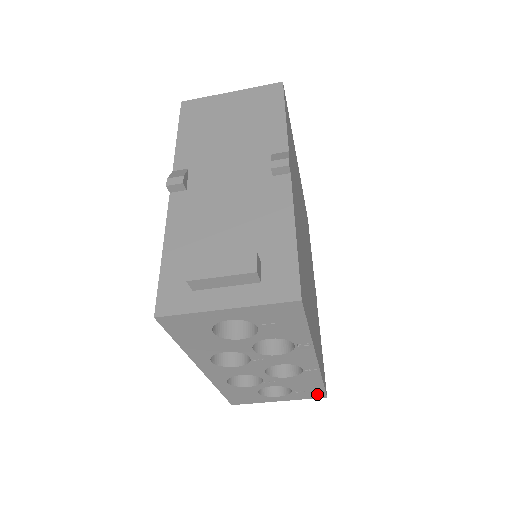
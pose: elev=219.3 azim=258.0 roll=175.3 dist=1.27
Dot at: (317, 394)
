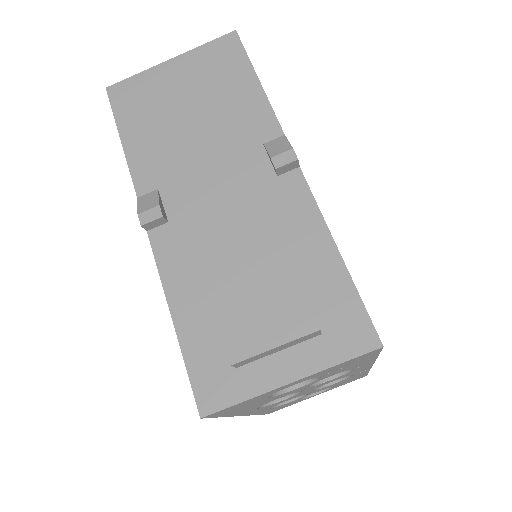
Dot at: (358, 378)
